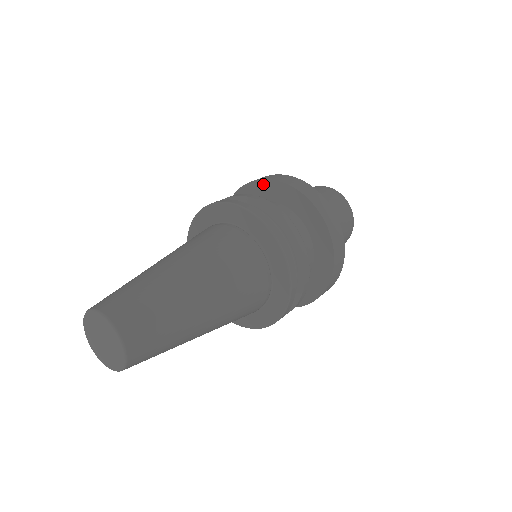
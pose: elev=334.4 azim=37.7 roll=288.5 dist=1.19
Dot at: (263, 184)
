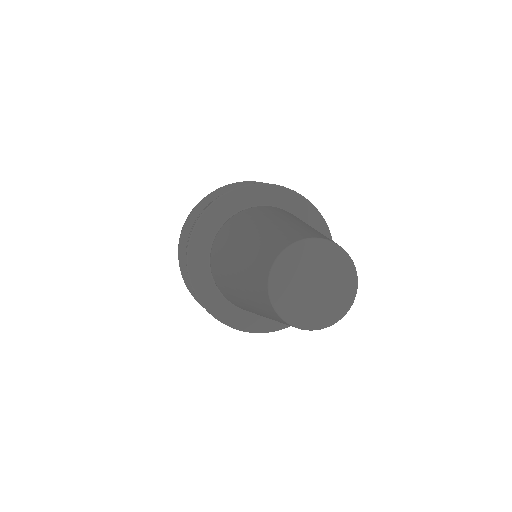
Dot at: occluded
